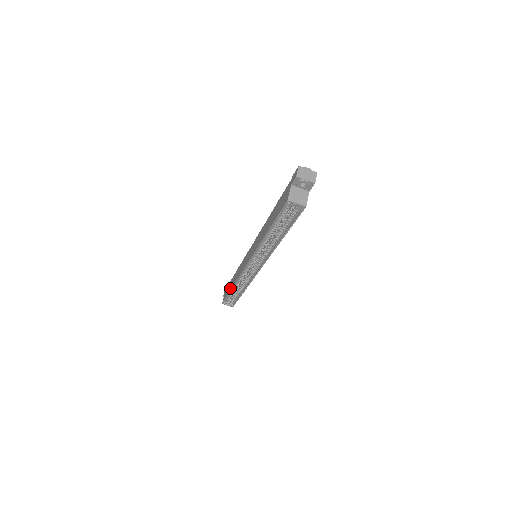
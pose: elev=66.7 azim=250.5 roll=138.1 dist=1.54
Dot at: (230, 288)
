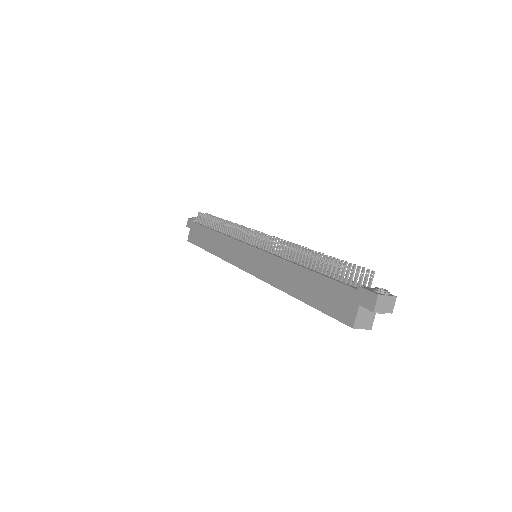
Dot at: (206, 246)
